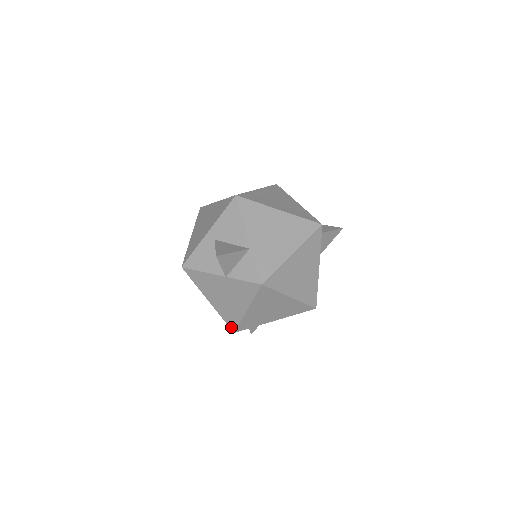
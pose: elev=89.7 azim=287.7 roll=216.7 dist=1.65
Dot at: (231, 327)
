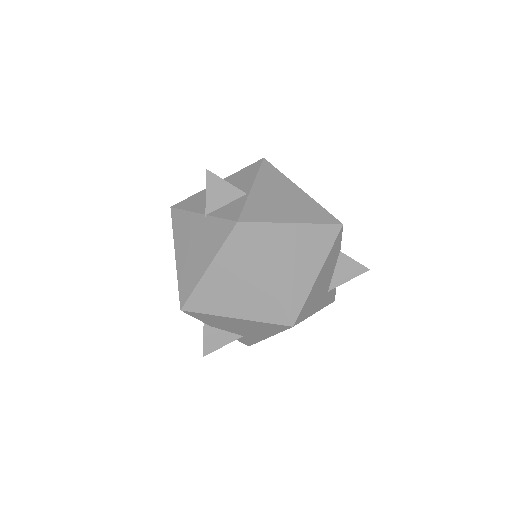
Dot at: (181, 300)
